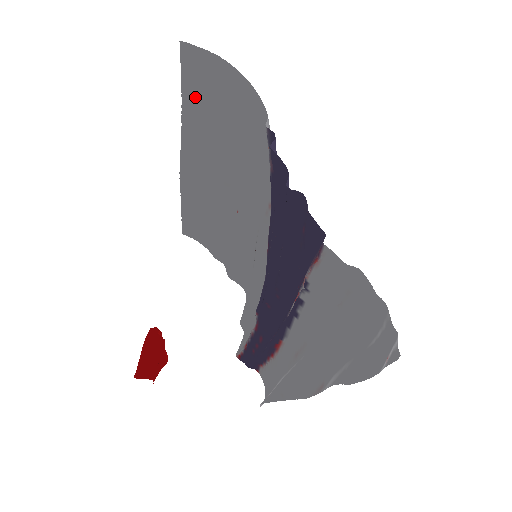
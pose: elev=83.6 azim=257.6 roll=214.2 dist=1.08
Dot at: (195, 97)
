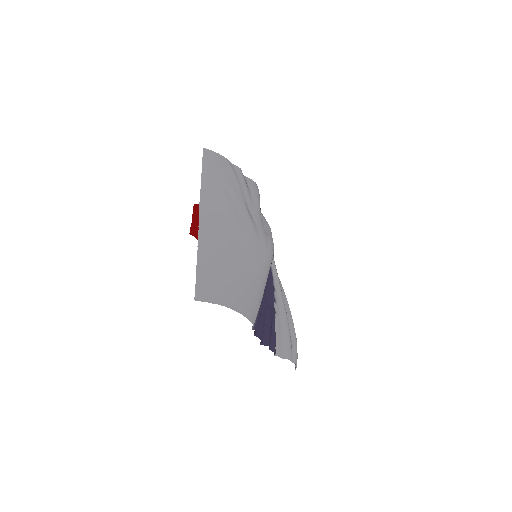
Dot at: (207, 261)
